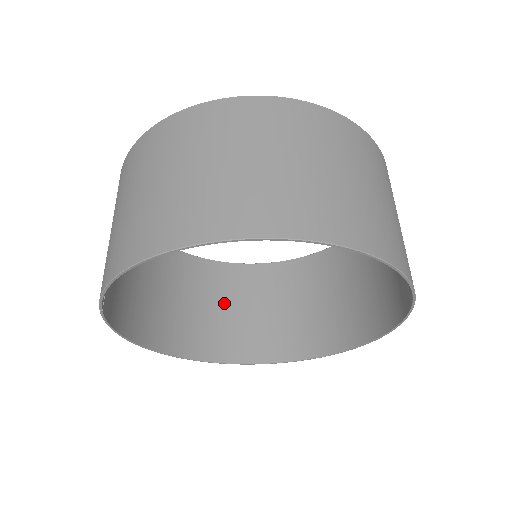
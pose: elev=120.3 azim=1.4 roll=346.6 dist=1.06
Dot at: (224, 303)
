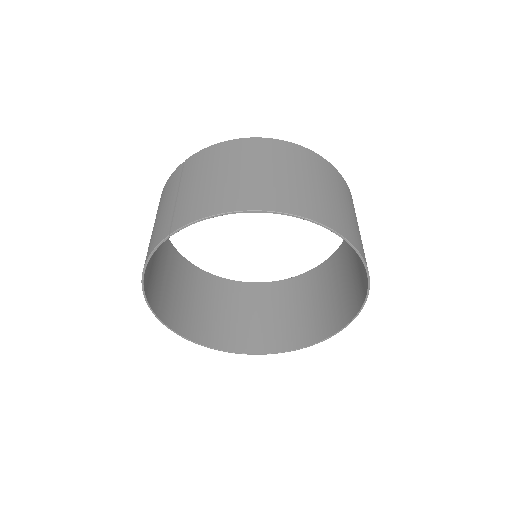
Dot at: (183, 289)
